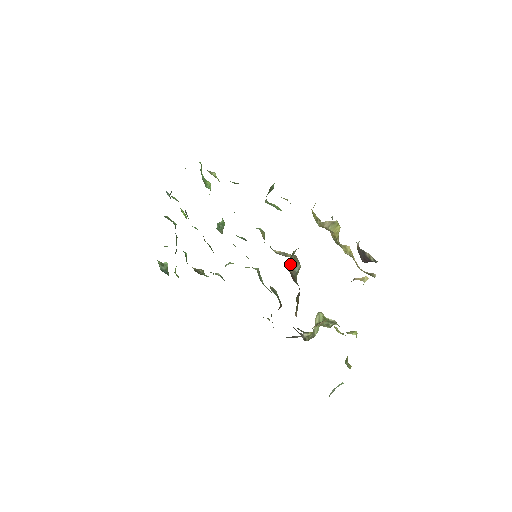
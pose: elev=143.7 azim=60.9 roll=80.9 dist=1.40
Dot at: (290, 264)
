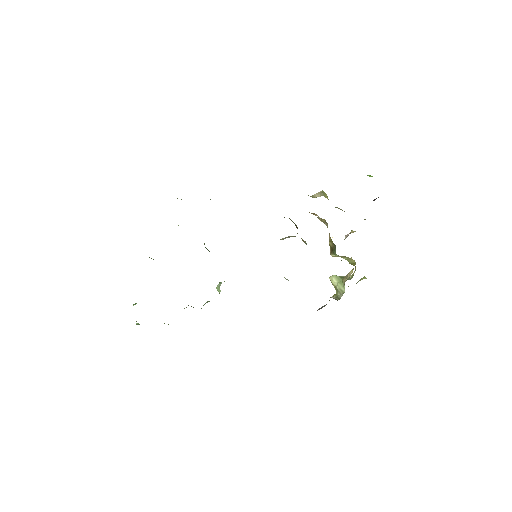
Dot at: (302, 240)
